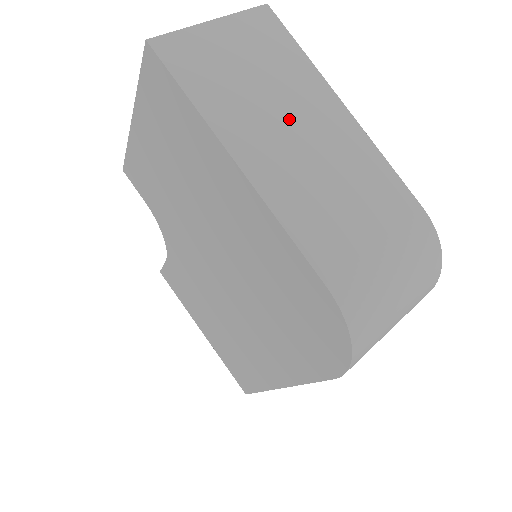
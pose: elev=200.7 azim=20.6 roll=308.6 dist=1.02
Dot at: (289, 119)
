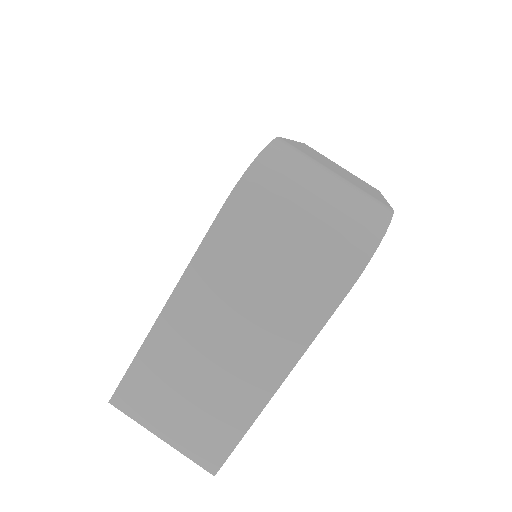
Dot at: occluded
